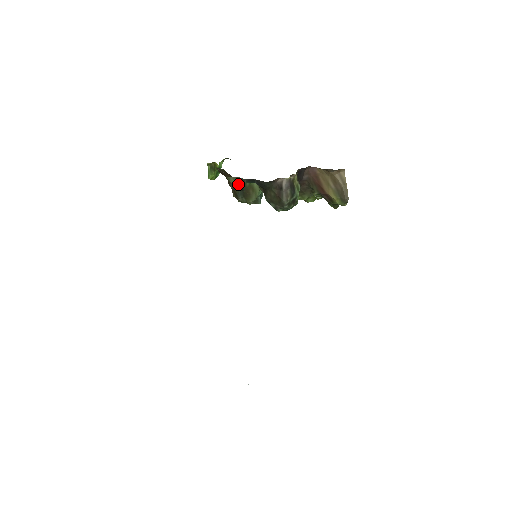
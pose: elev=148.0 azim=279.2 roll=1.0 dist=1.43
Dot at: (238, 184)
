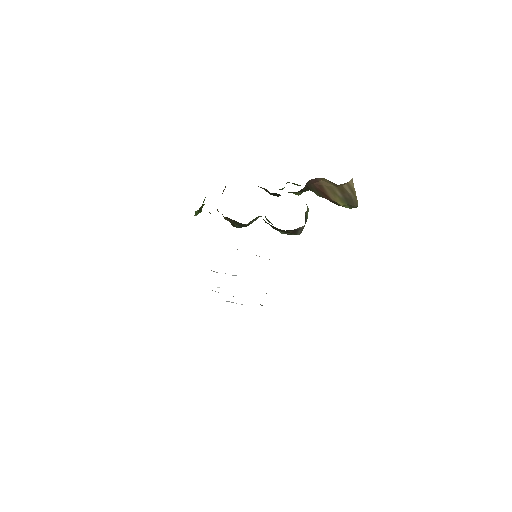
Dot at: (240, 224)
